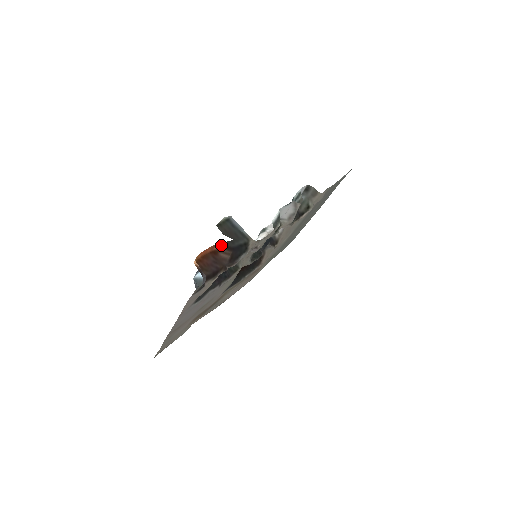
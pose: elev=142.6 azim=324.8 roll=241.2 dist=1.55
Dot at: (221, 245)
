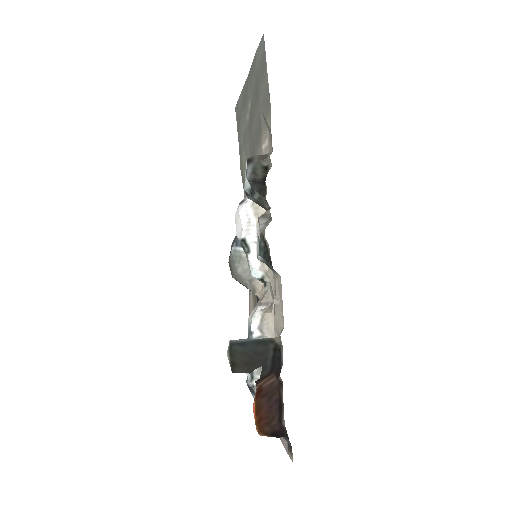
Dot at: (257, 382)
